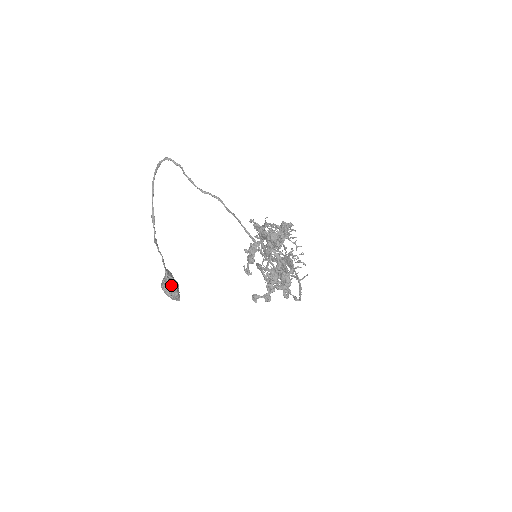
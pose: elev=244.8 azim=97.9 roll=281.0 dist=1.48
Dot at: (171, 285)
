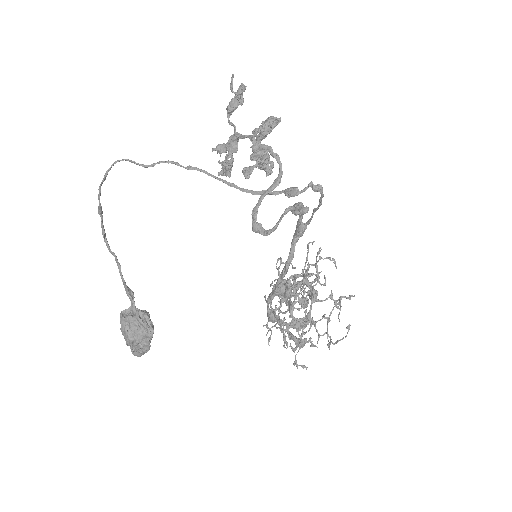
Dot at: occluded
